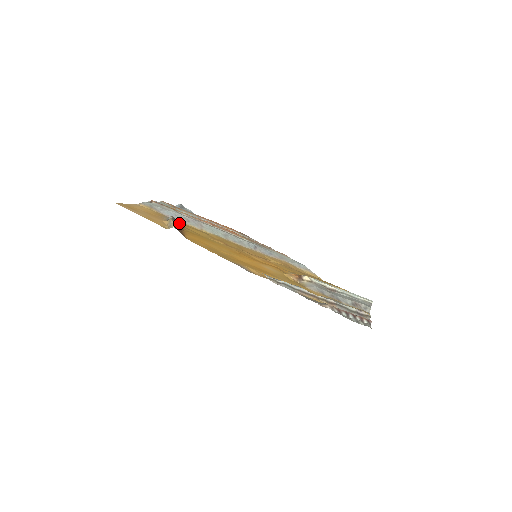
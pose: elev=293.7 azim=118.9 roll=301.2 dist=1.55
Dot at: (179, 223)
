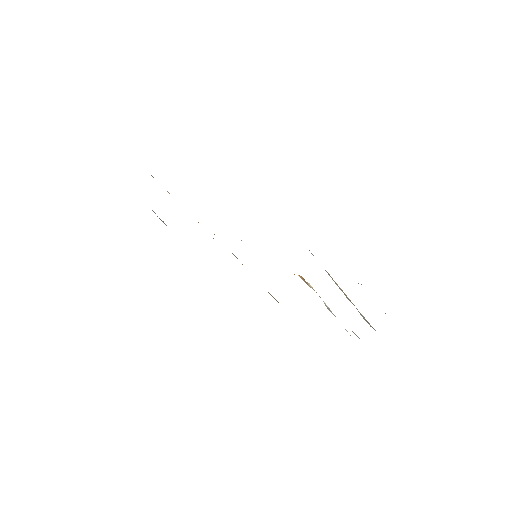
Dot at: occluded
